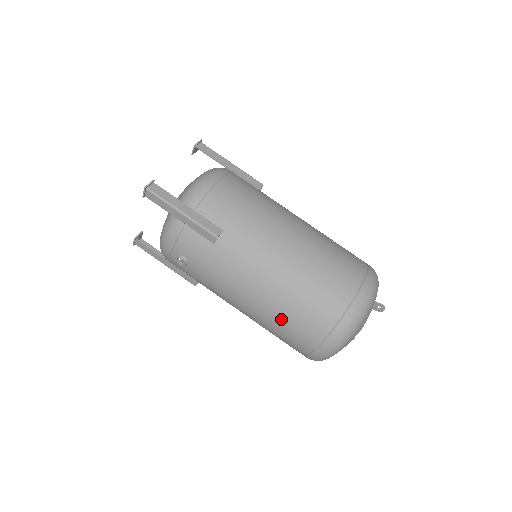
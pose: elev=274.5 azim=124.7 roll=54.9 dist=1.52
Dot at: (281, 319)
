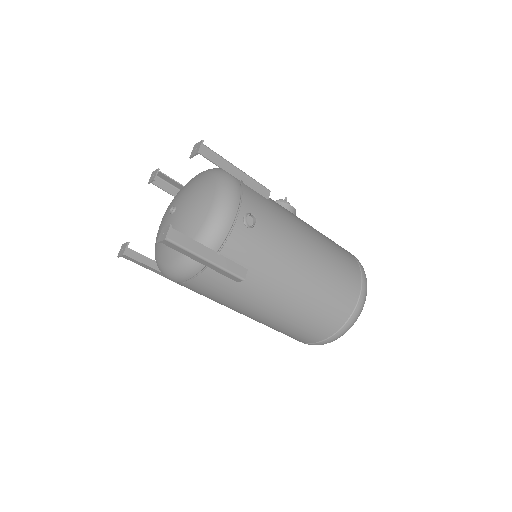
Dot at: occluded
